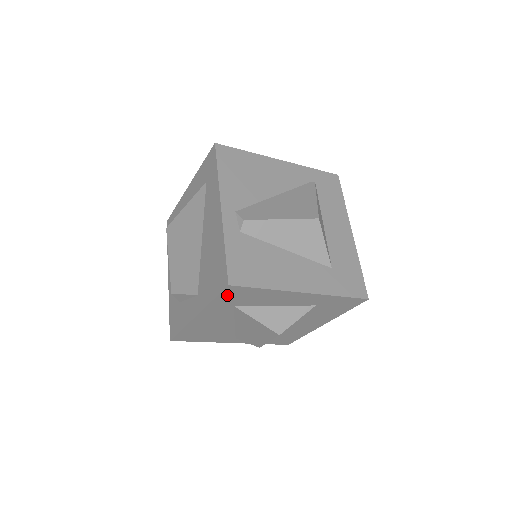
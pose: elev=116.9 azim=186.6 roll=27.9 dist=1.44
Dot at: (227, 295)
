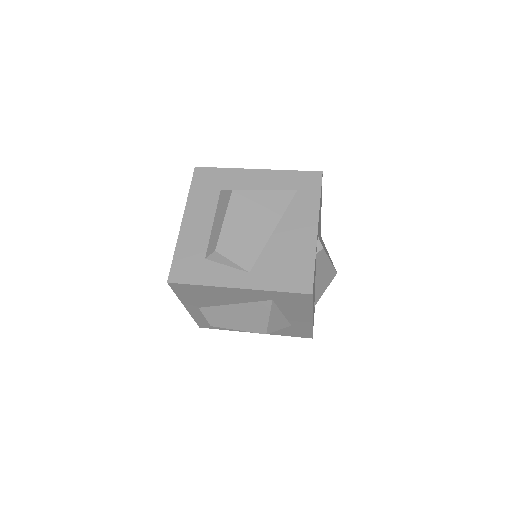
Dot at: (293, 295)
